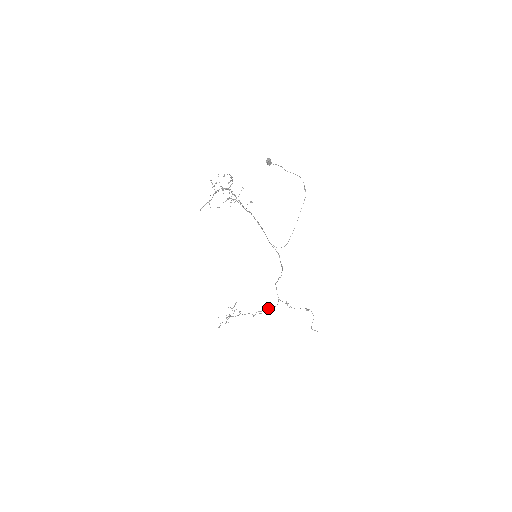
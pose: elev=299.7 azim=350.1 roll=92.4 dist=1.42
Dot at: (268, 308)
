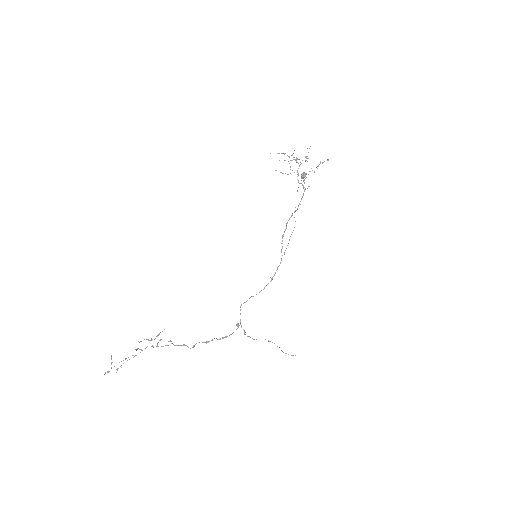
Dot at: (216, 338)
